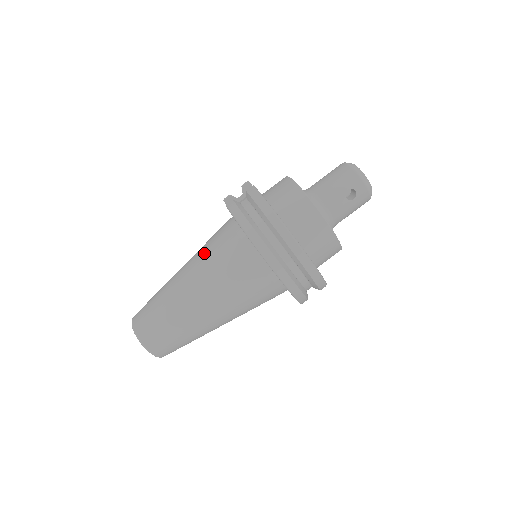
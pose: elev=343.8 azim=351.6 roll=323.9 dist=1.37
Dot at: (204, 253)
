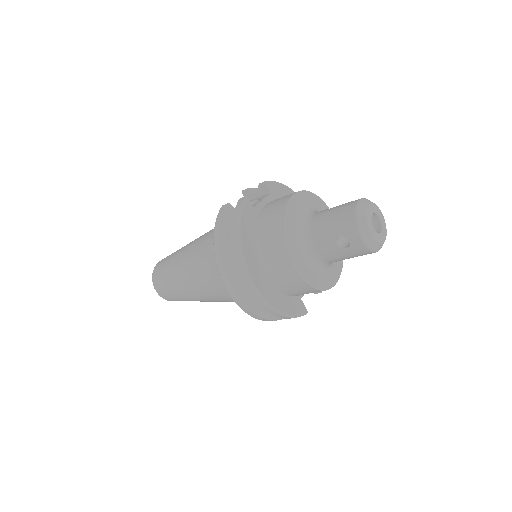
Dot at: (205, 238)
